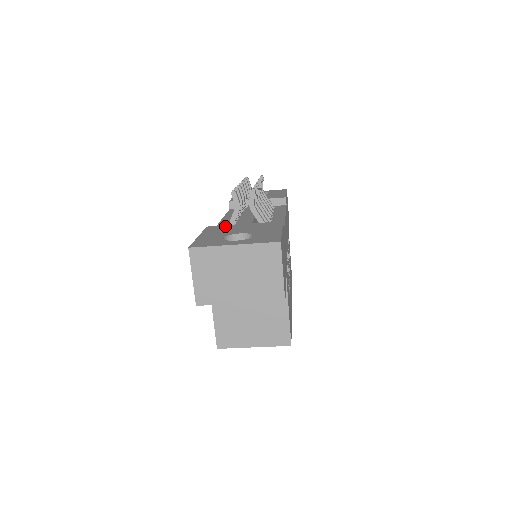
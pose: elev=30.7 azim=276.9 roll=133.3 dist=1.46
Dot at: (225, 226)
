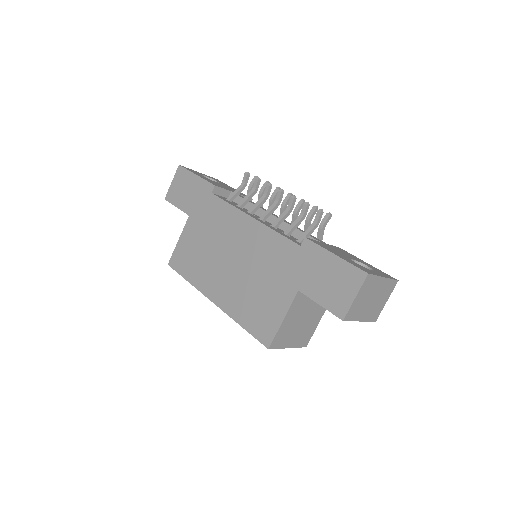
Dot at: (319, 242)
